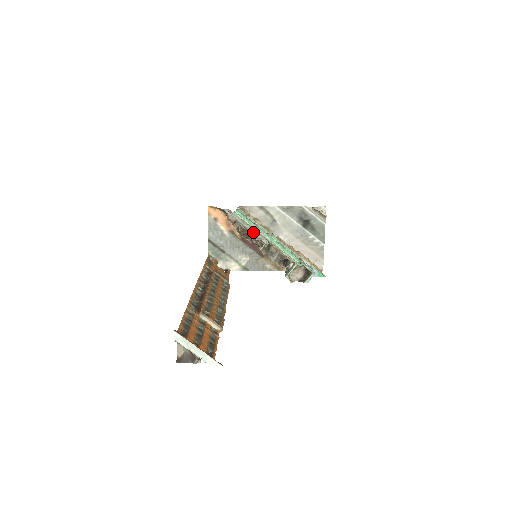
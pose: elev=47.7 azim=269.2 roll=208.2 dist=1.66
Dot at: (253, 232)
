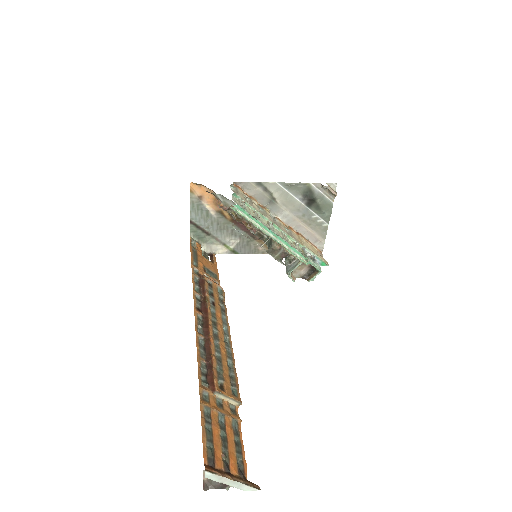
Dot at: occluded
